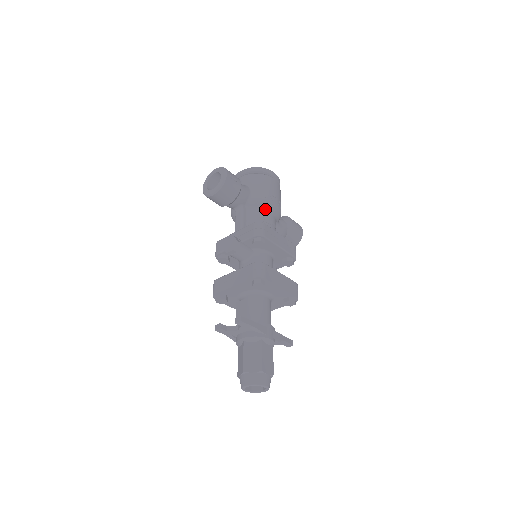
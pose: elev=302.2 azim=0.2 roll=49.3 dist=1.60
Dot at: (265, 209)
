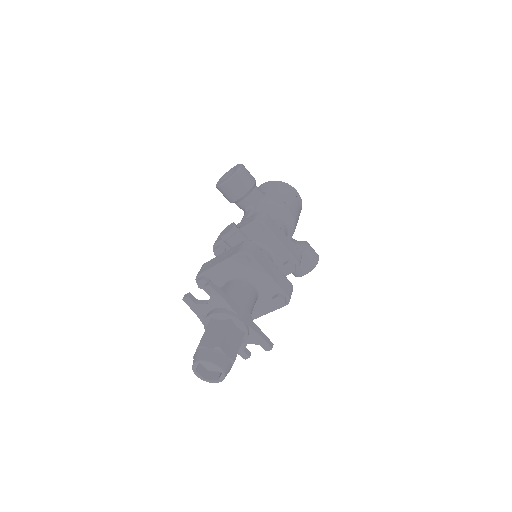
Dot at: (277, 214)
